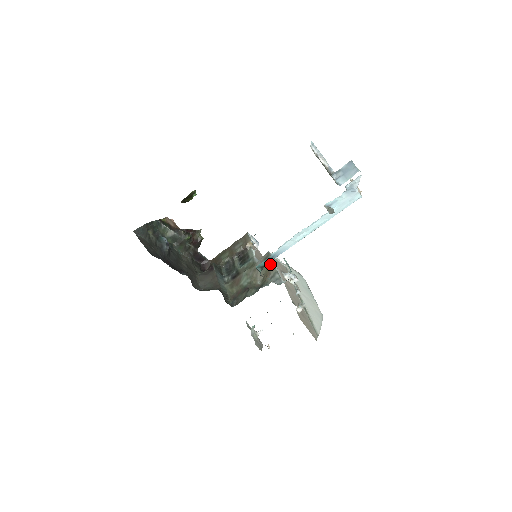
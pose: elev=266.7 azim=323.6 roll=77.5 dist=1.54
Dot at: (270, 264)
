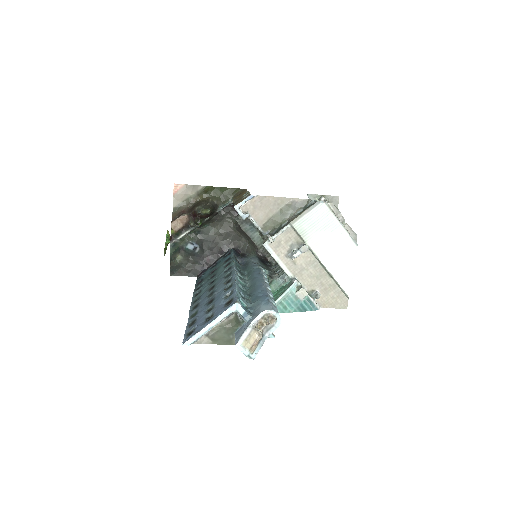
Dot at: (272, 257)
